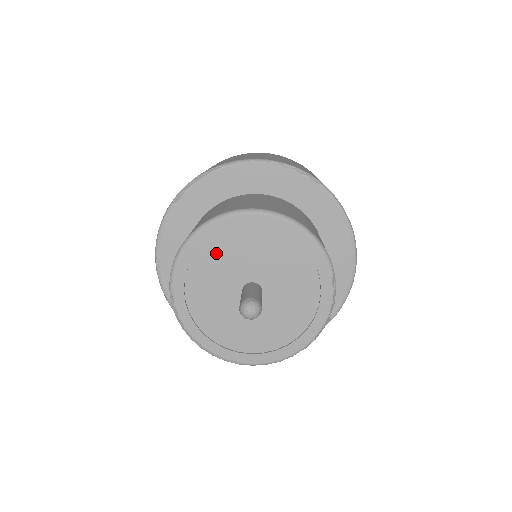
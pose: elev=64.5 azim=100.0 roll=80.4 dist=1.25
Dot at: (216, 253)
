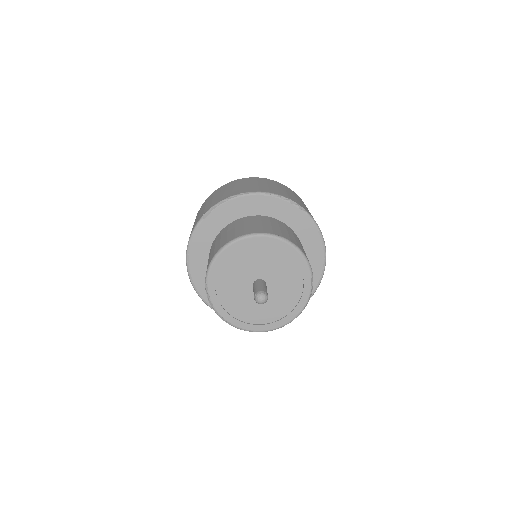
Dot at: (238, 260)
